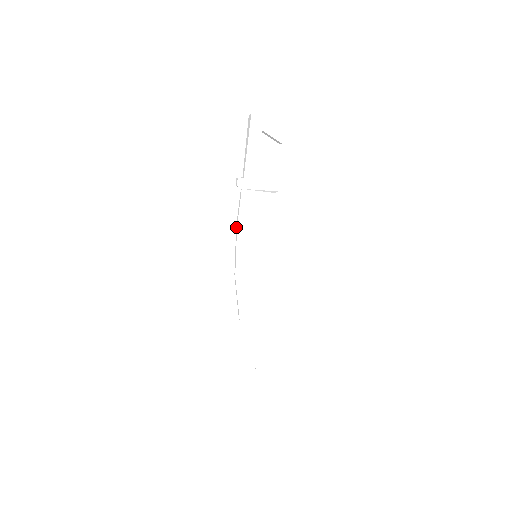
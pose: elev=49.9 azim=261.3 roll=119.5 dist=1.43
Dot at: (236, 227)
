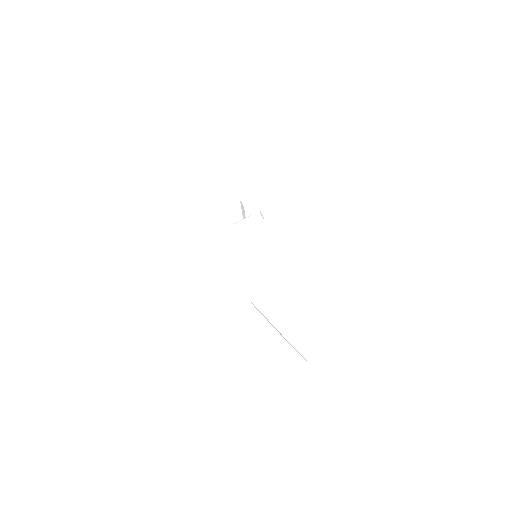
Dot at: occluded
